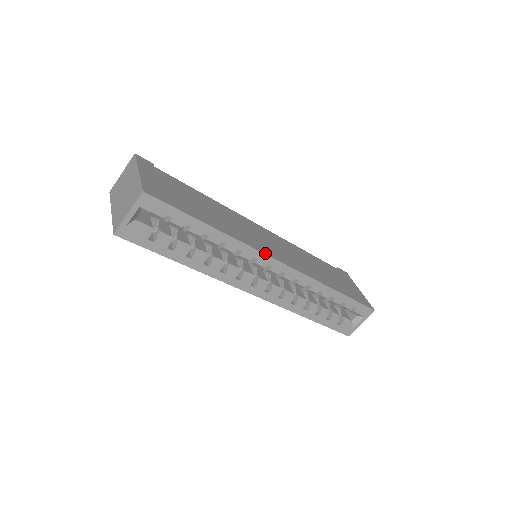
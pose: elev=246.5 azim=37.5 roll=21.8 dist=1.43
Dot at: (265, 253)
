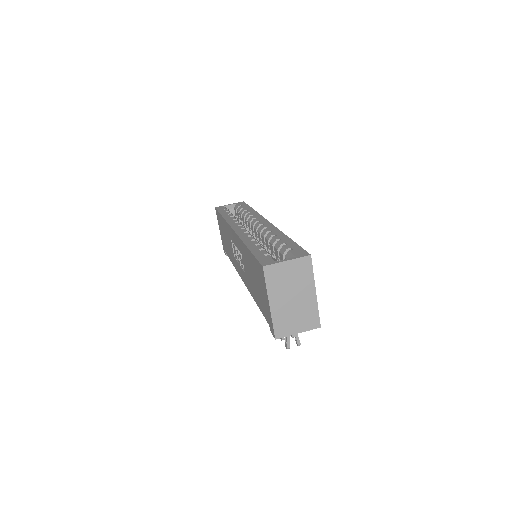
Dot at: occluded
